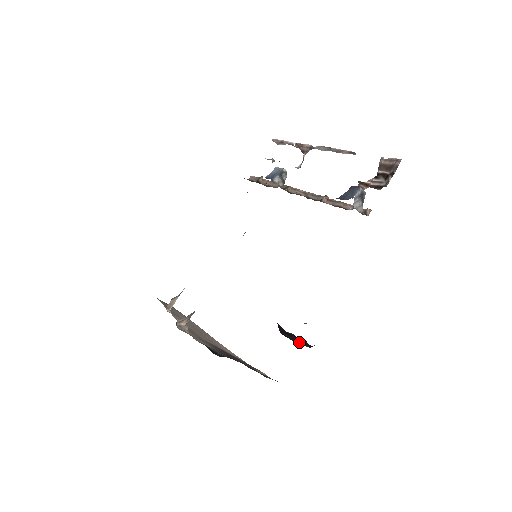
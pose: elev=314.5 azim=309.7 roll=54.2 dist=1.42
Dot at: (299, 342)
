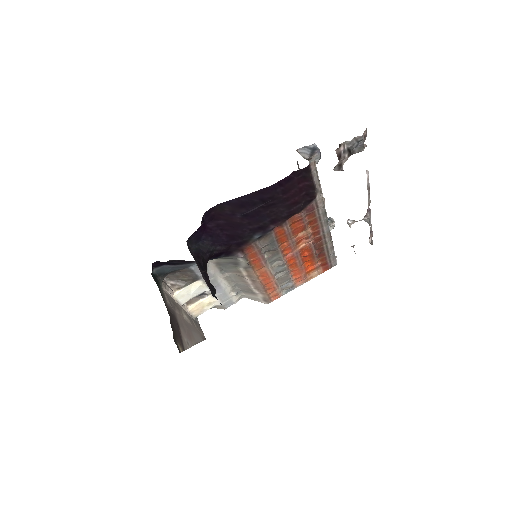
Dot at: (201, 272)
